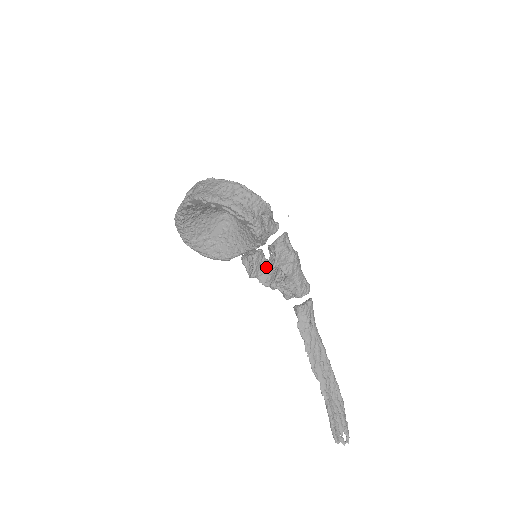
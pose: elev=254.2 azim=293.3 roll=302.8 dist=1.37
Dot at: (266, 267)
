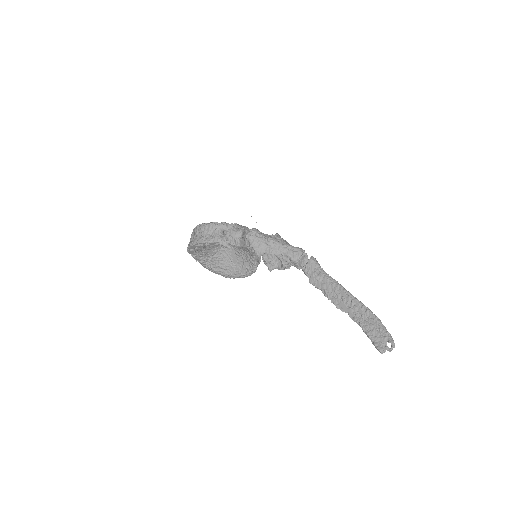
Dot at: occluded
